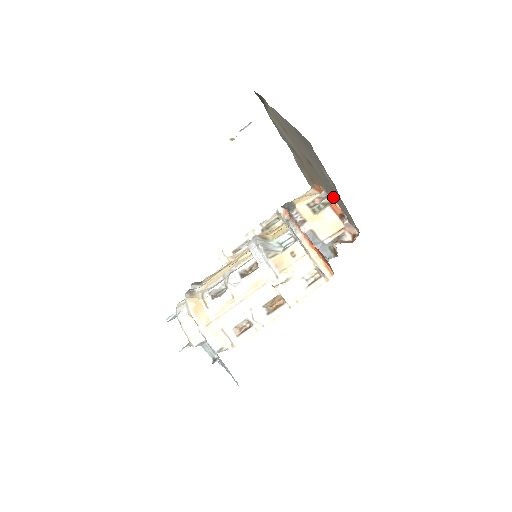
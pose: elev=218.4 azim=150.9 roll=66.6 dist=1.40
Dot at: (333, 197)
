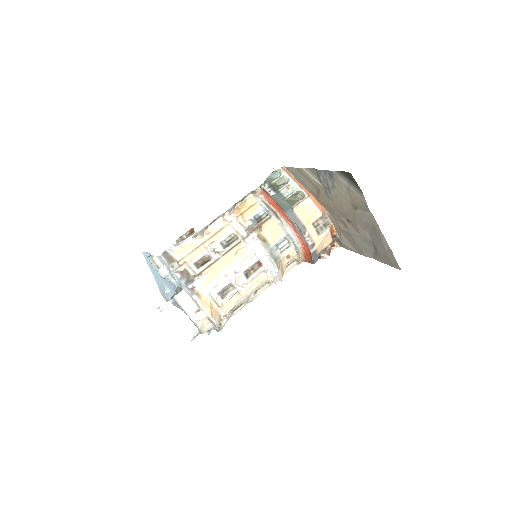
Dot at: (339, 229)
